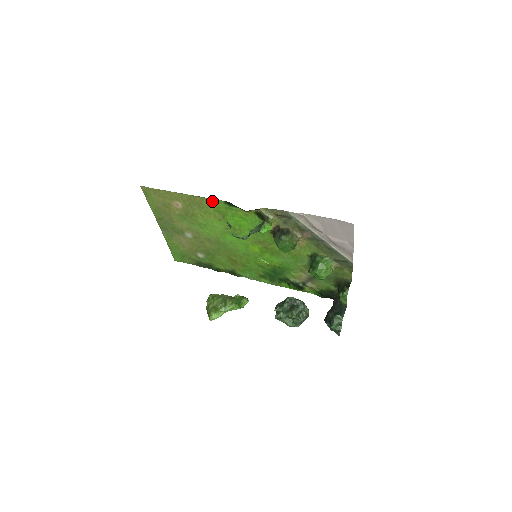
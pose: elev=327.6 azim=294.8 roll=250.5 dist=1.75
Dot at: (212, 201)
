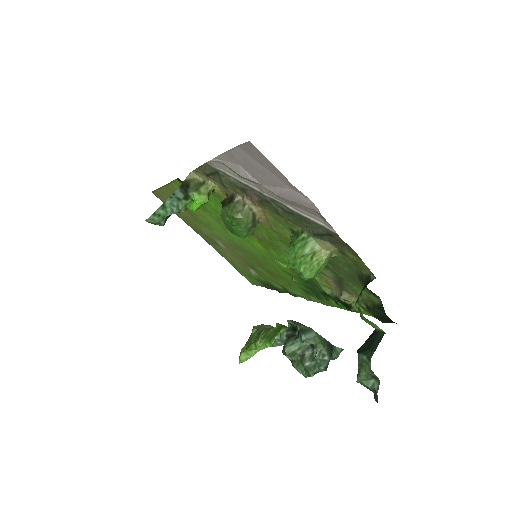
Dot at: (176, 185)
